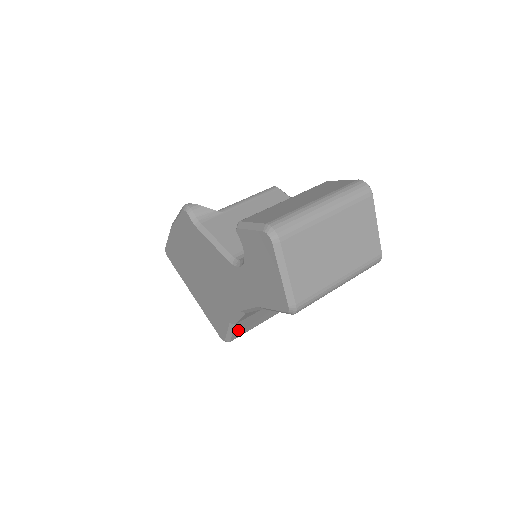
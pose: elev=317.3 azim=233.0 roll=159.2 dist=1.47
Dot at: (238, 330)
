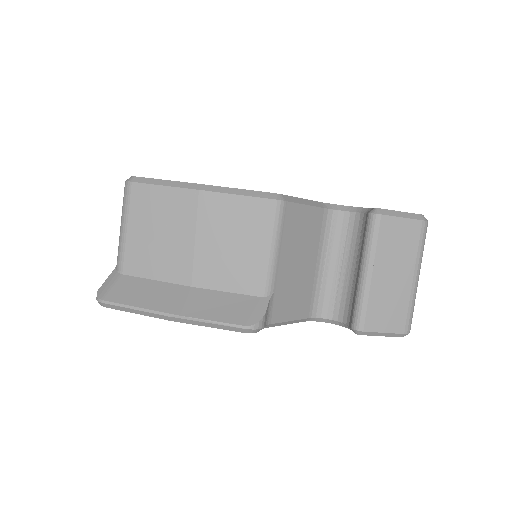
Dot at: occluded
